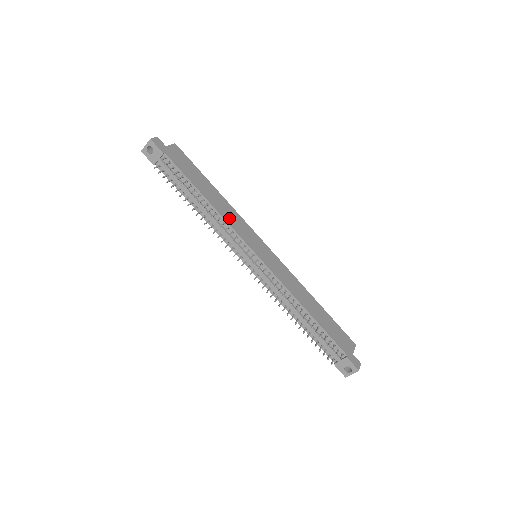
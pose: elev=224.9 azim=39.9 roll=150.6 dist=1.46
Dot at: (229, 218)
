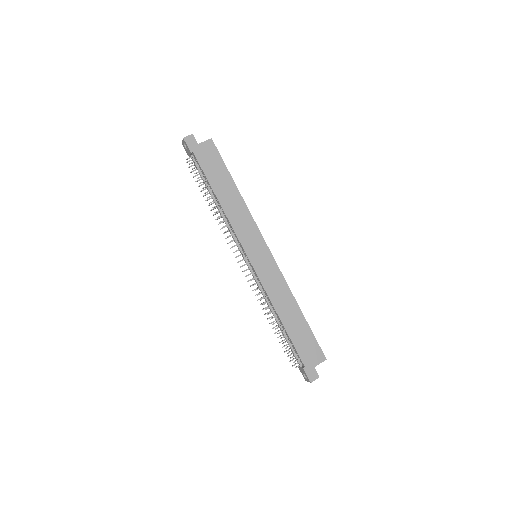
Dot at: (236, 220)
